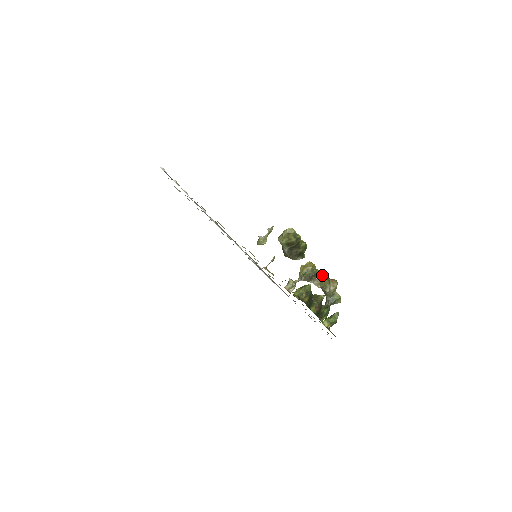
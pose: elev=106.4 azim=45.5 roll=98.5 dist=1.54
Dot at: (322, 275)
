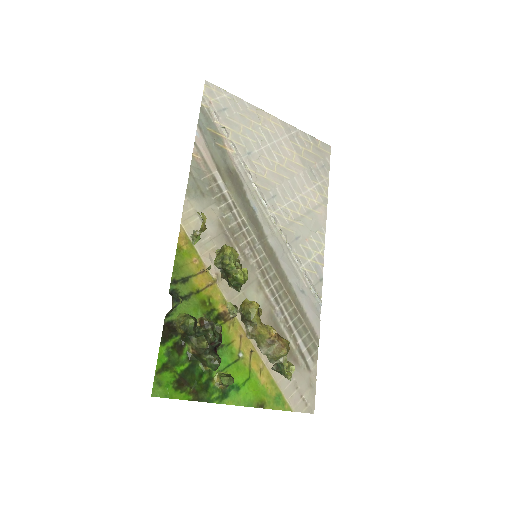
Dot at: (258, 328)
